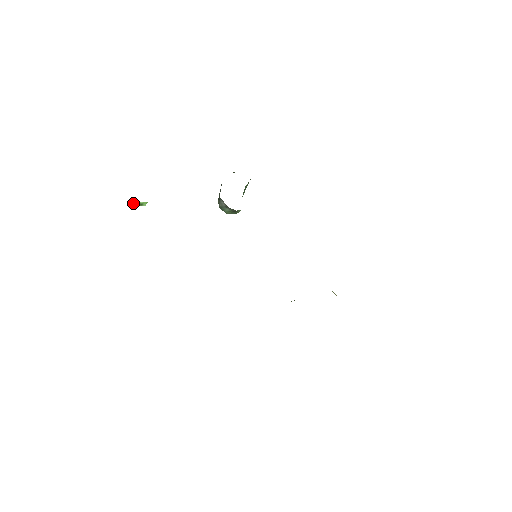
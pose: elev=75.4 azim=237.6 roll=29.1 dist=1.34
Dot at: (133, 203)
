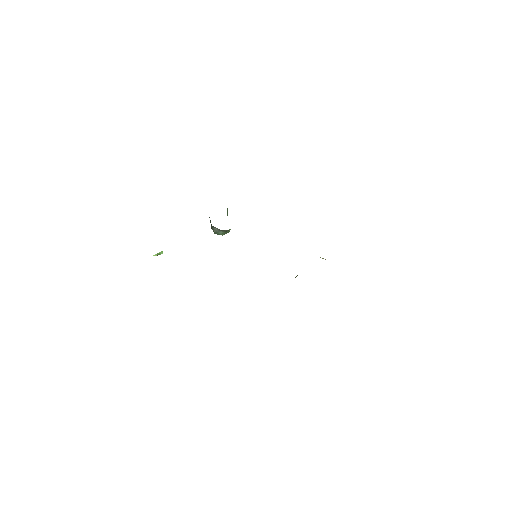
Dot at: occluded
